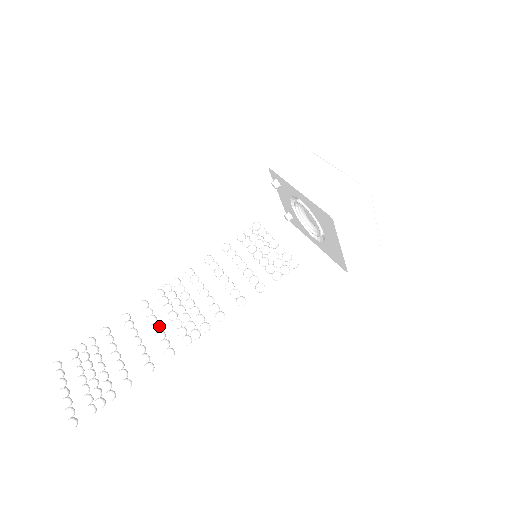
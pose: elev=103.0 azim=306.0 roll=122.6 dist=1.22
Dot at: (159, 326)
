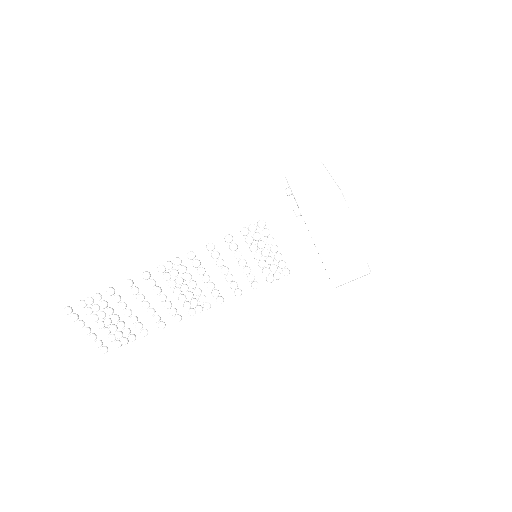
Dot at: occluded
